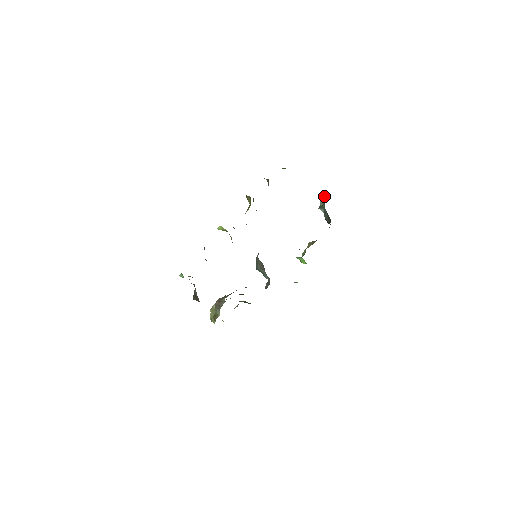
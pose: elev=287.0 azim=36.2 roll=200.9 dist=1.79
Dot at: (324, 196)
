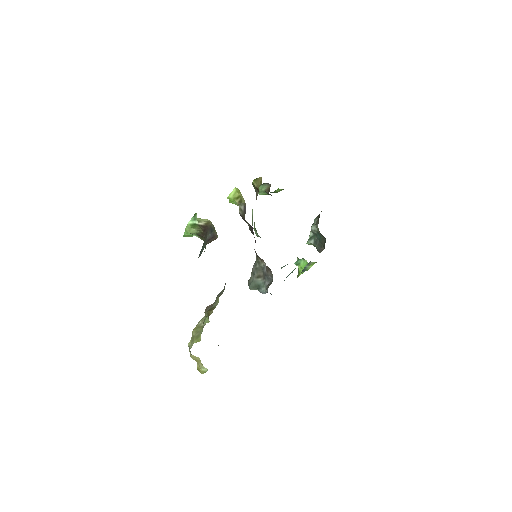
Dot at: (318, 215)
